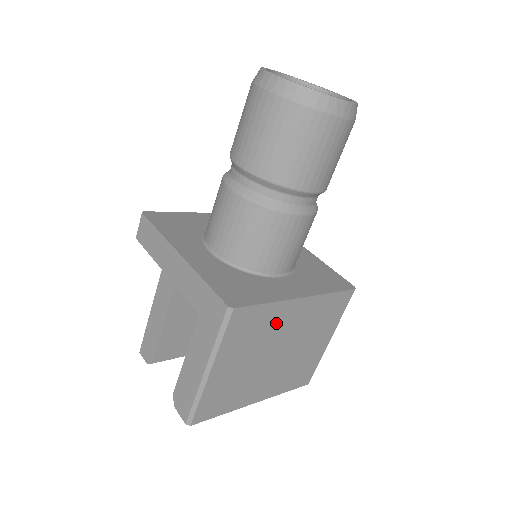
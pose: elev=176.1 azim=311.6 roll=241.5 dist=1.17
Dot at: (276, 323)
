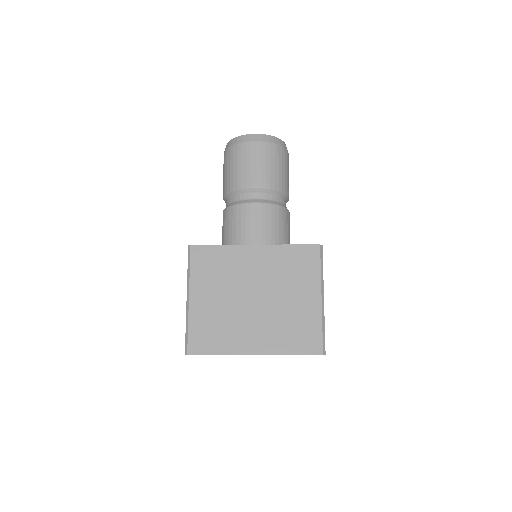
Dot at: (238, 265)
